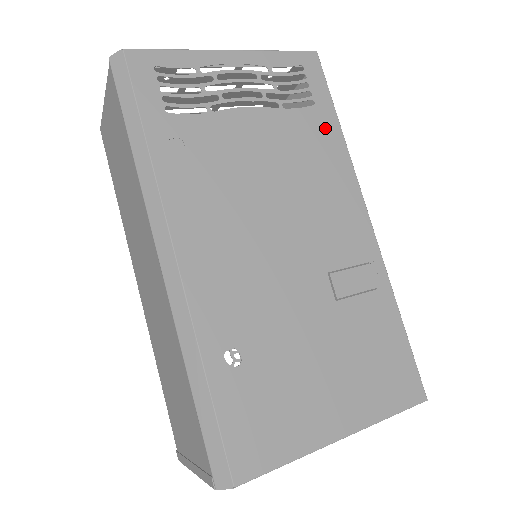
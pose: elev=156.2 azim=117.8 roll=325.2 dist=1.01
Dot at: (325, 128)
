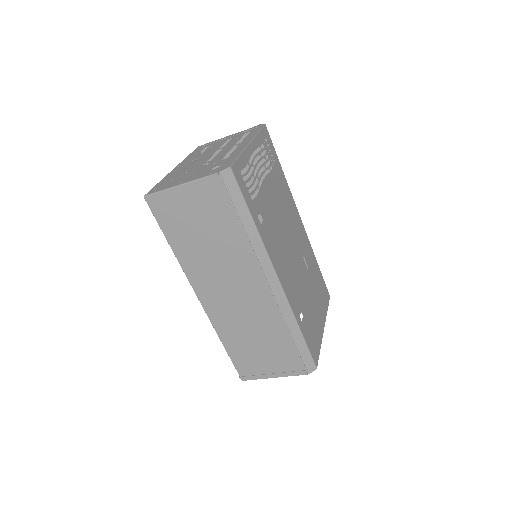
Dot at: (281, 175)
